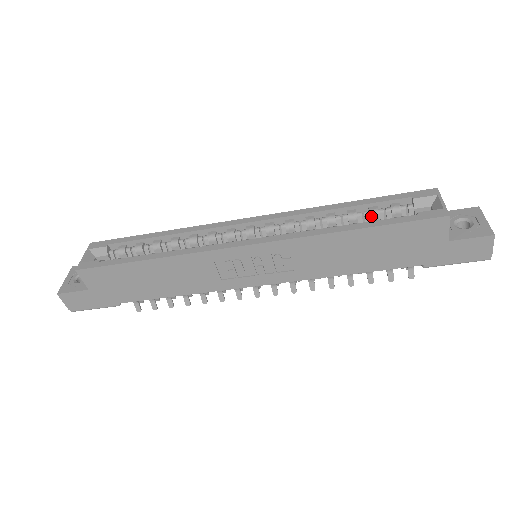
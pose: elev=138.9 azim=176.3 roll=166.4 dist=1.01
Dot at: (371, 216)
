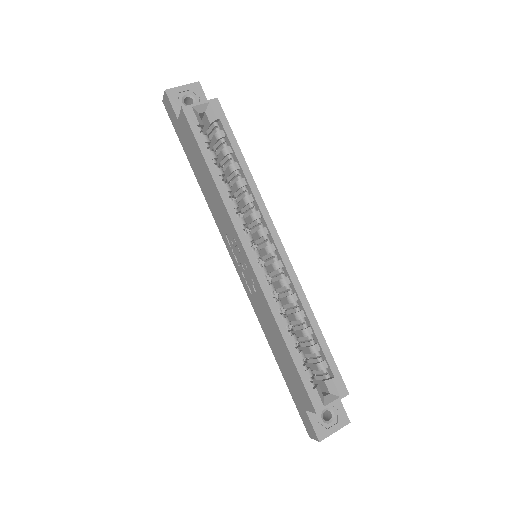
Dot at: (310, 348)
